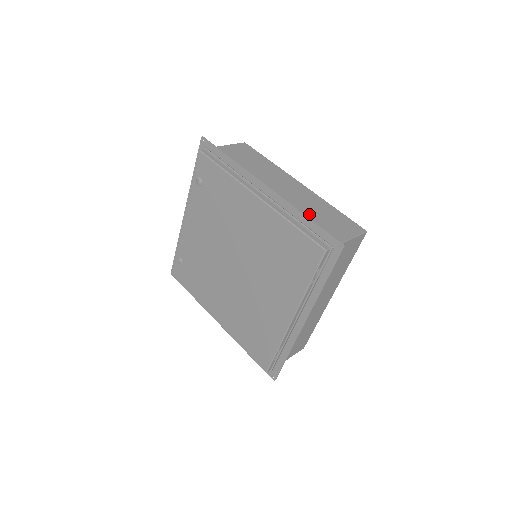
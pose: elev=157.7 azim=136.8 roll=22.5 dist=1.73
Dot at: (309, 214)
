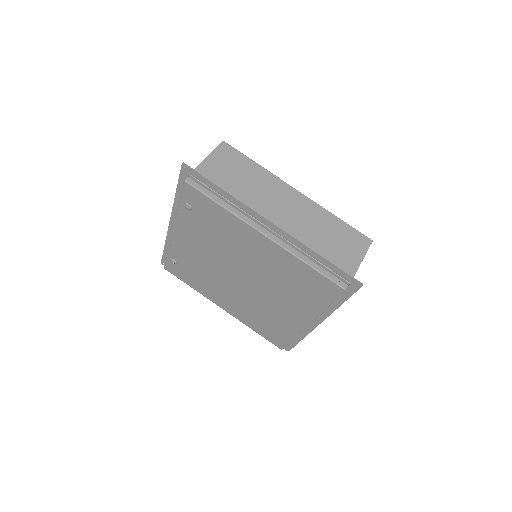
Dot at: (318, 241)
